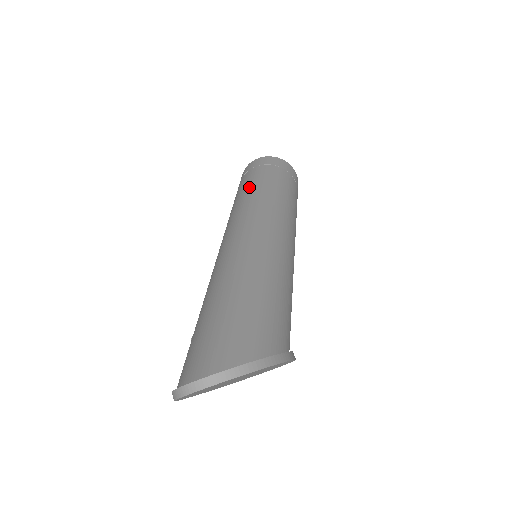
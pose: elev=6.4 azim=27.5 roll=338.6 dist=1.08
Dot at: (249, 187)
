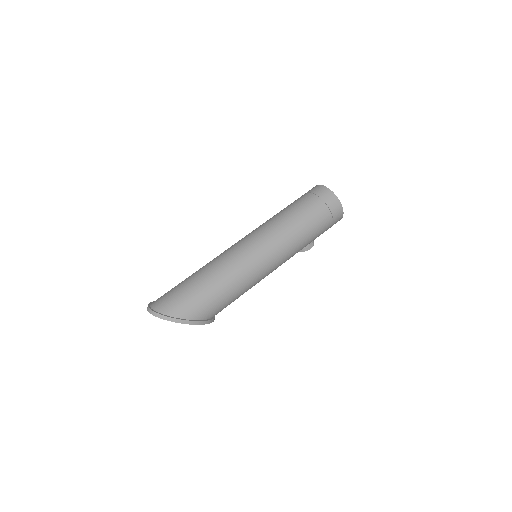
Dot at: (288, 211)
